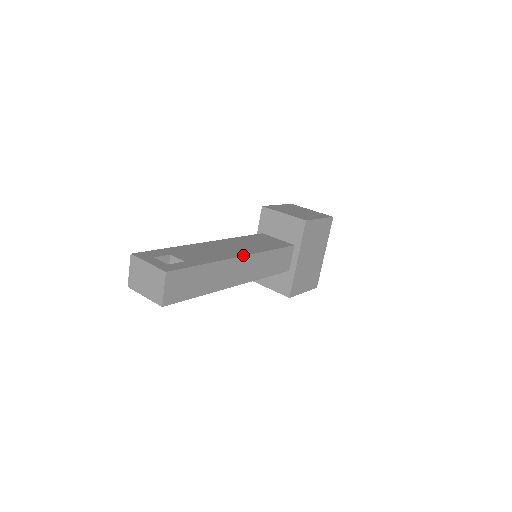
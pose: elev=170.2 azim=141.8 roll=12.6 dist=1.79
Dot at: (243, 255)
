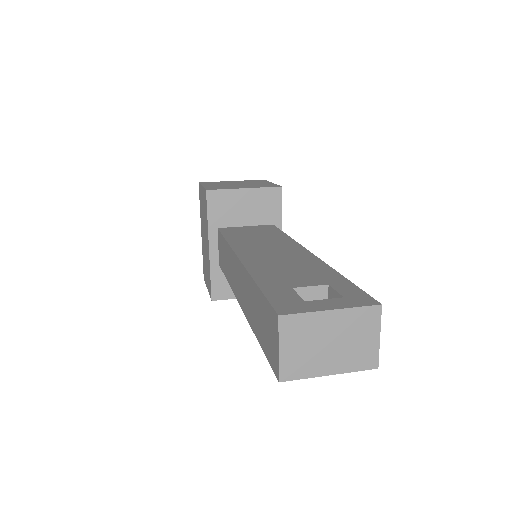
Dot at: (307, 250)
